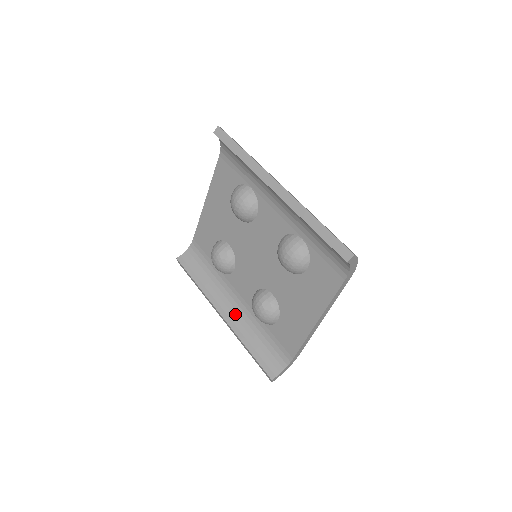
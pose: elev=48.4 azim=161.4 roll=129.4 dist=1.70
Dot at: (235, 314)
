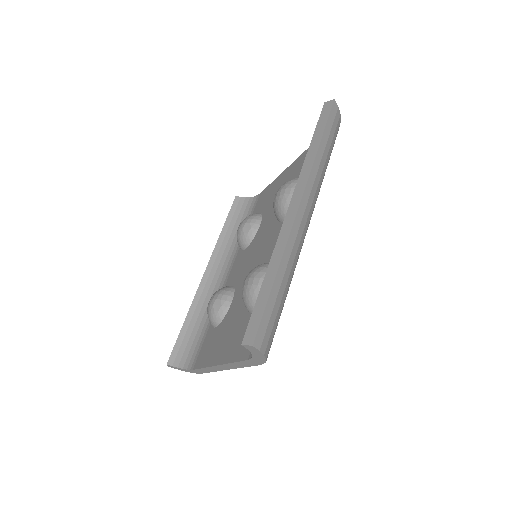
Dot at: (212, 285)
